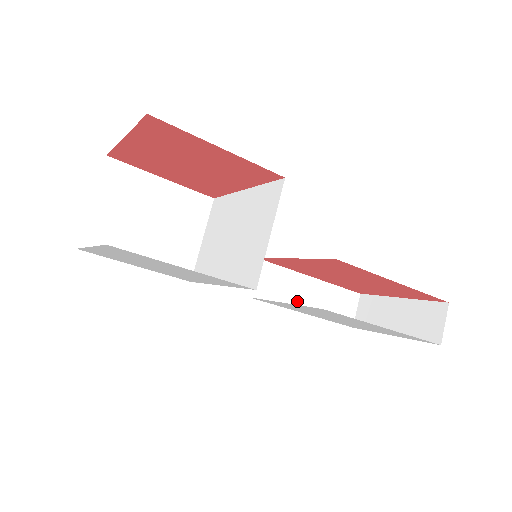
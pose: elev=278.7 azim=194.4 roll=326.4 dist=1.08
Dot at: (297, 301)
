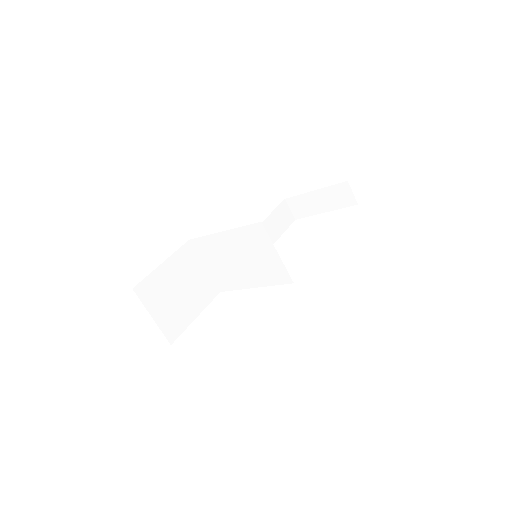
Dot at: occluded
